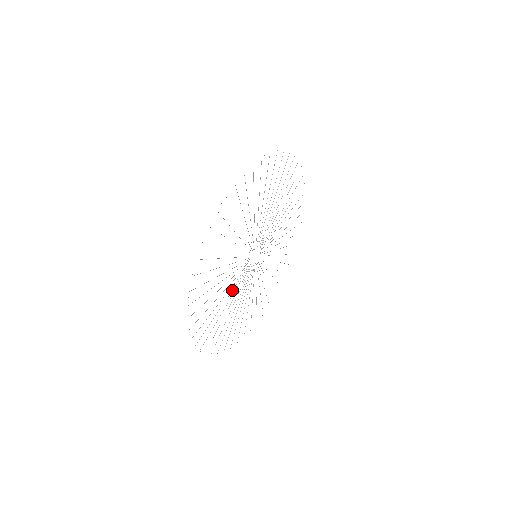
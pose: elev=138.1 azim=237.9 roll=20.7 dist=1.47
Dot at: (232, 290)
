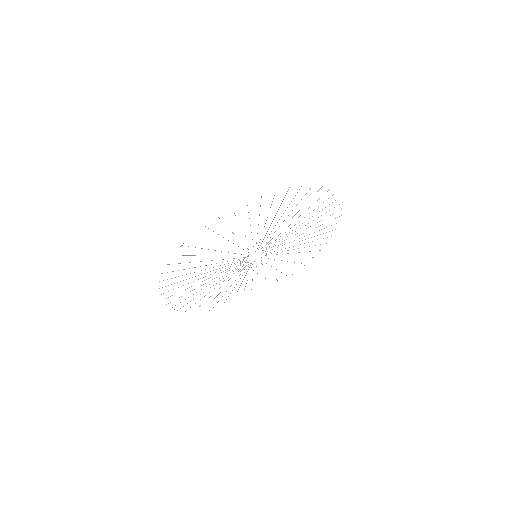
Dot at: occluded
